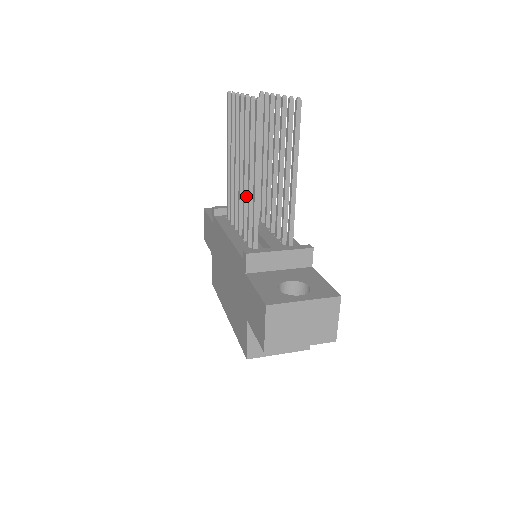
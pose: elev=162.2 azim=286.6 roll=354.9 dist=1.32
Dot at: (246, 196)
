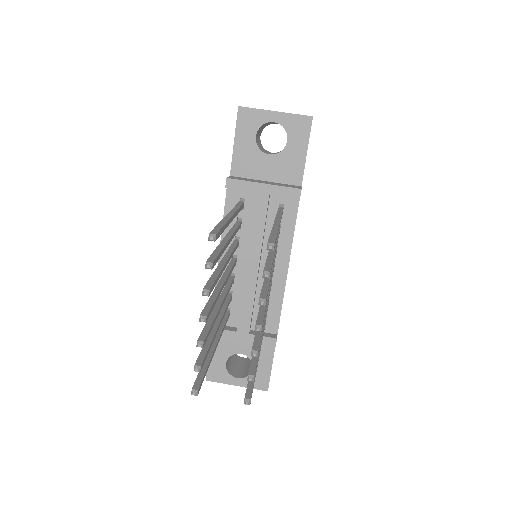
Dot at: occluded
